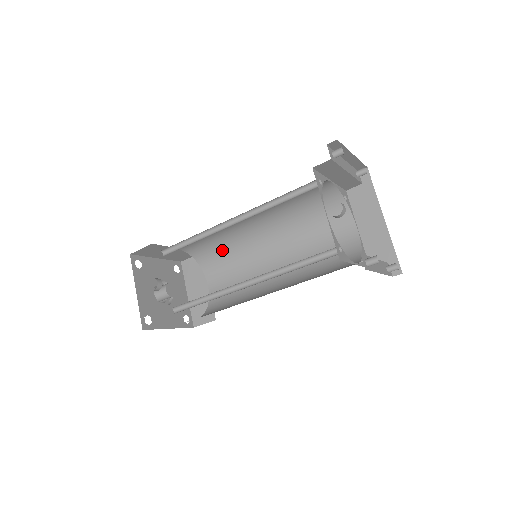
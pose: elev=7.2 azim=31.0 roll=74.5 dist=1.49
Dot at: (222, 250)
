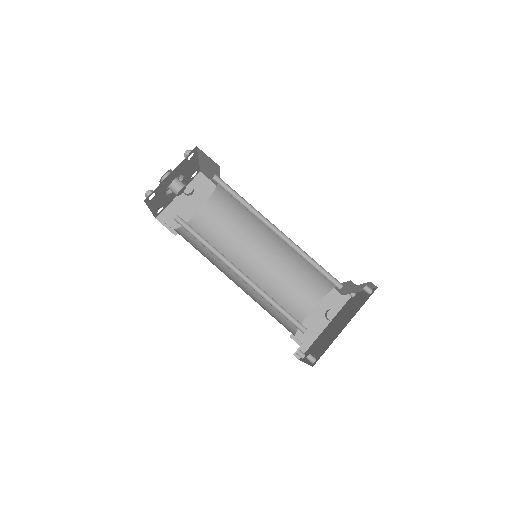
Dot at: (236, 212)
